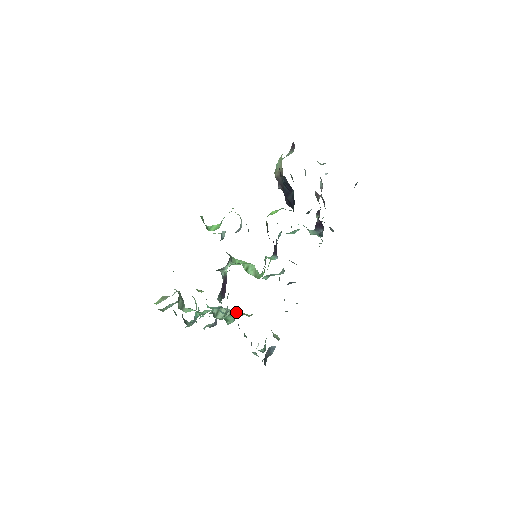
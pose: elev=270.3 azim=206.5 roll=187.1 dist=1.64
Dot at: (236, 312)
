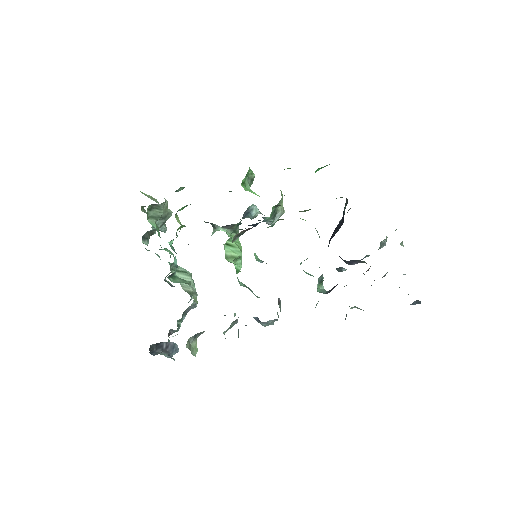
Dot at: (189, 283)
